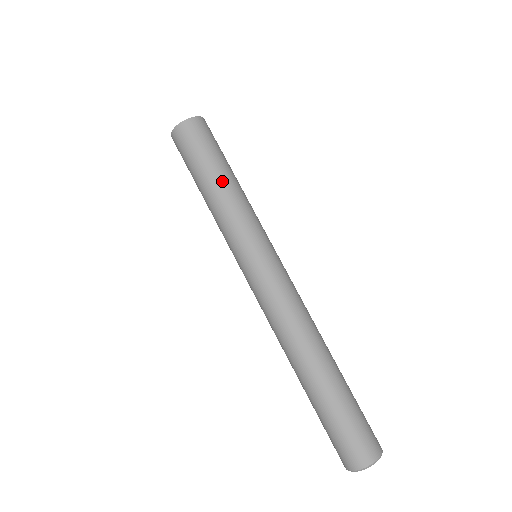
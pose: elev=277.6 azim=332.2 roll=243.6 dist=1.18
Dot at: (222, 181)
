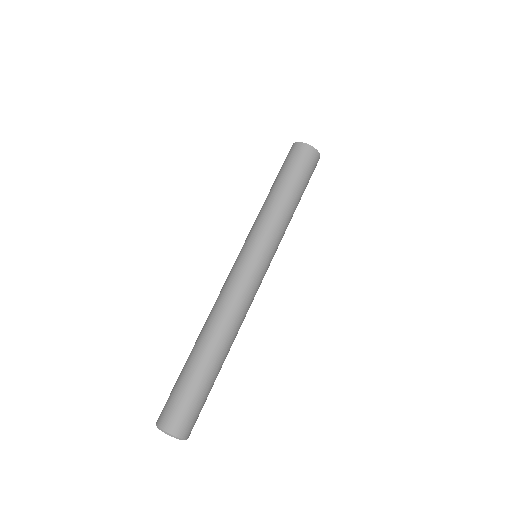
Dot at: (285, 195)
